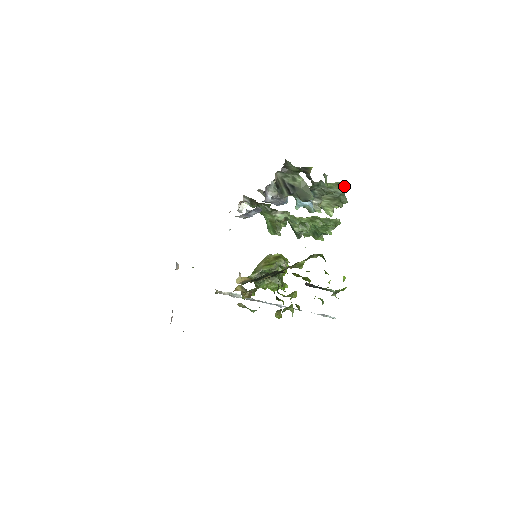
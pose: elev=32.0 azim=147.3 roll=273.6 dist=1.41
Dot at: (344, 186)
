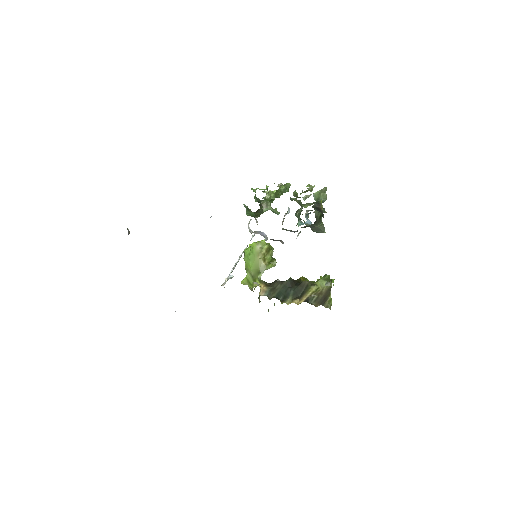
Dot at: (324, 191)
